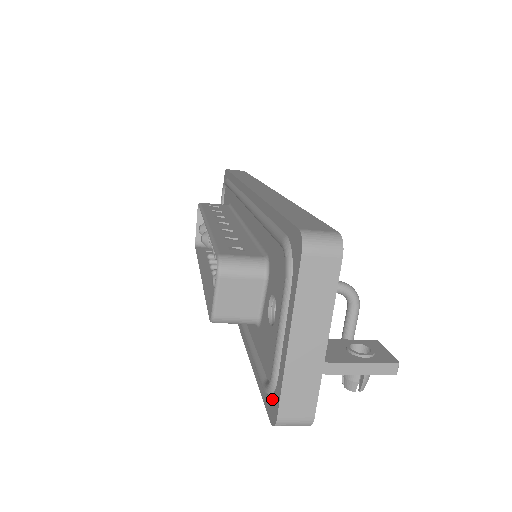
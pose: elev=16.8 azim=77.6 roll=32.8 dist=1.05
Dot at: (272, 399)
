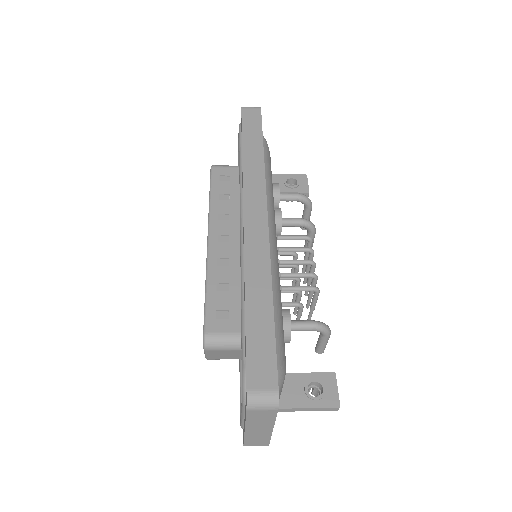
Dot at: occluded
